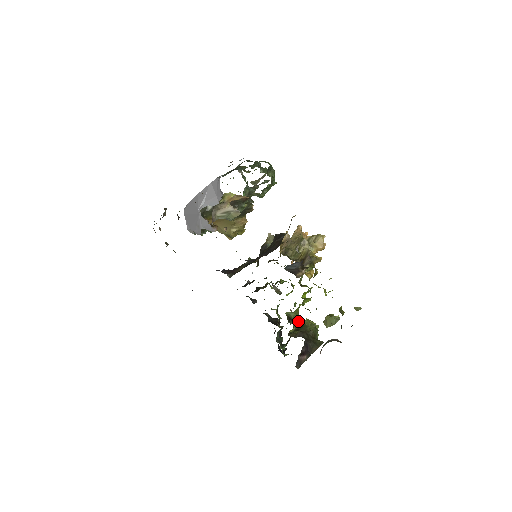
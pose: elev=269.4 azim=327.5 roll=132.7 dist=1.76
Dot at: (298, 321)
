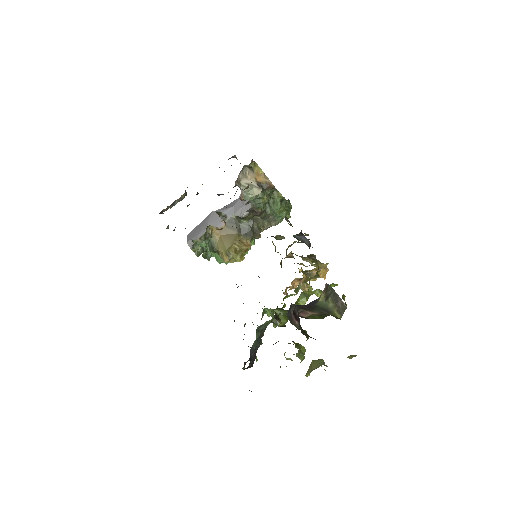
Dot at: occluded
